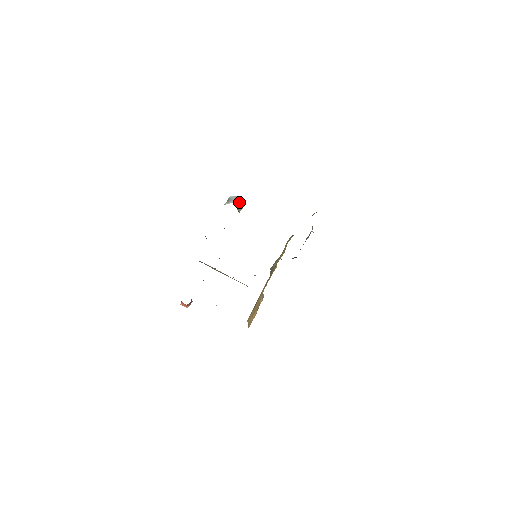
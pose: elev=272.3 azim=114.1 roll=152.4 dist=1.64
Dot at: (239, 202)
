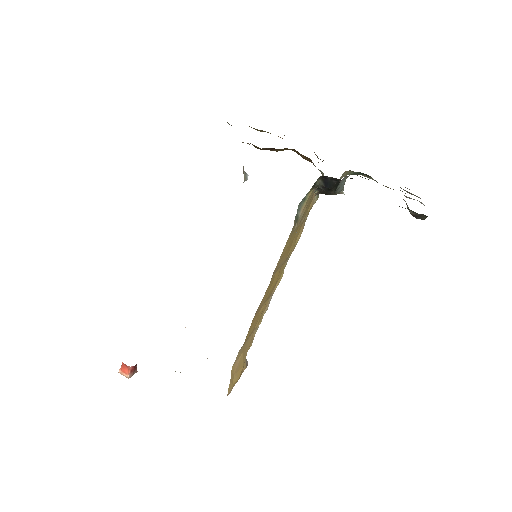
Dot at: (244, 171)
